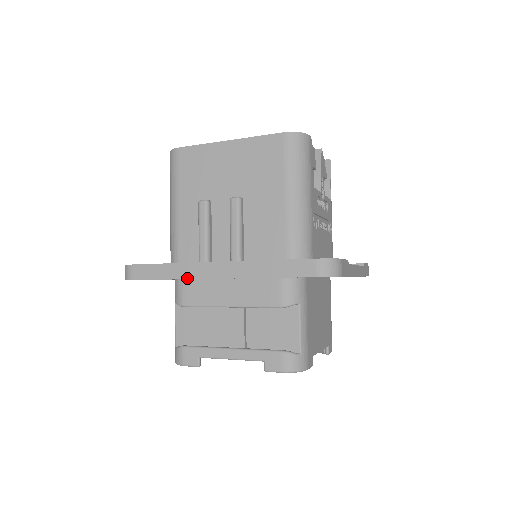
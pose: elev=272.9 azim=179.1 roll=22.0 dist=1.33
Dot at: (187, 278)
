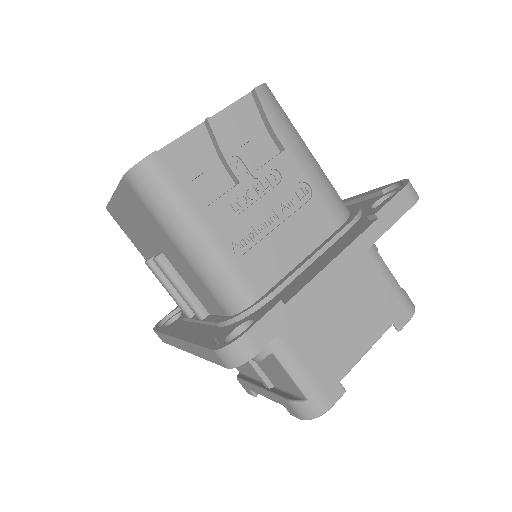
Dot at: occluded
